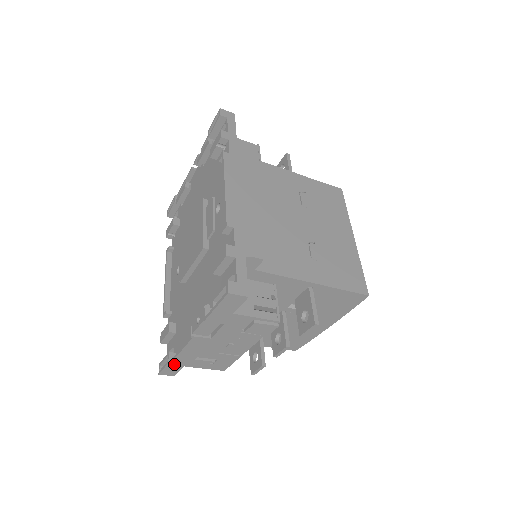
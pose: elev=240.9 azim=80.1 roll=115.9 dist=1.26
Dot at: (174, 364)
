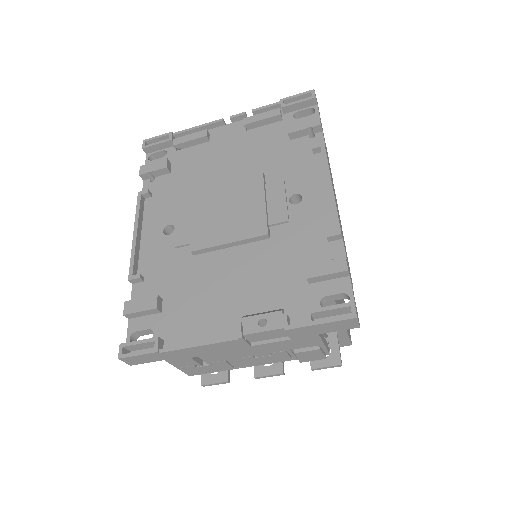
Dot at: (160, 355)
